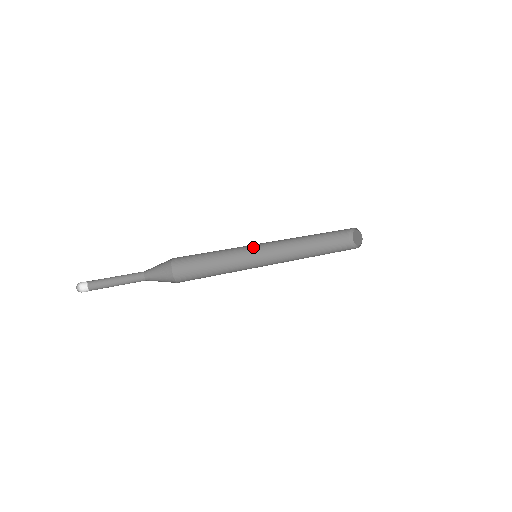
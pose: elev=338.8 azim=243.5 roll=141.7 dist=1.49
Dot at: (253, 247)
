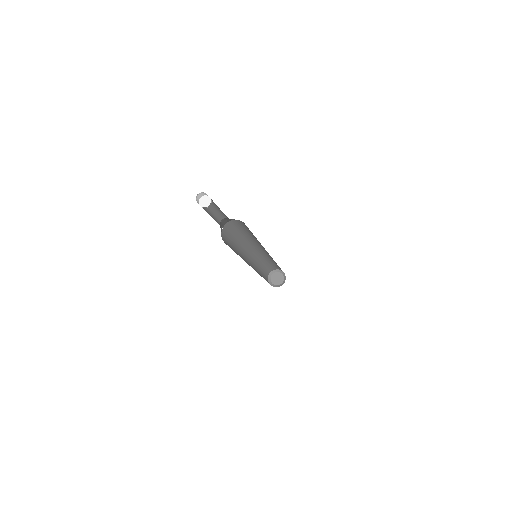
Dot at: (251, 246)
